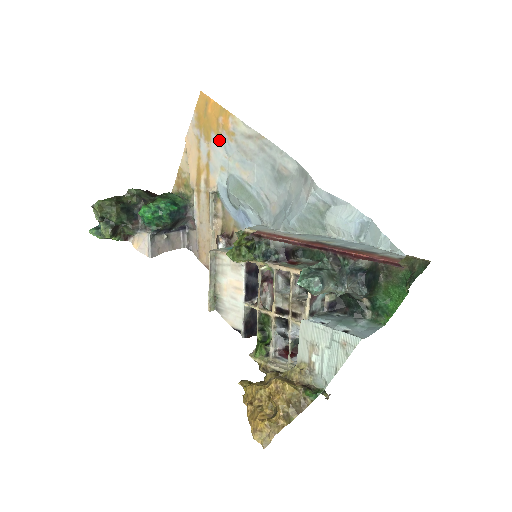
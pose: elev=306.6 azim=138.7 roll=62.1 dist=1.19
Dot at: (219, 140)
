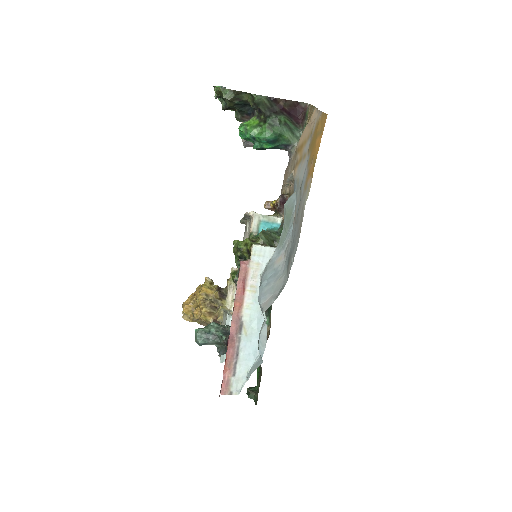
Dot at: (307, 168)
